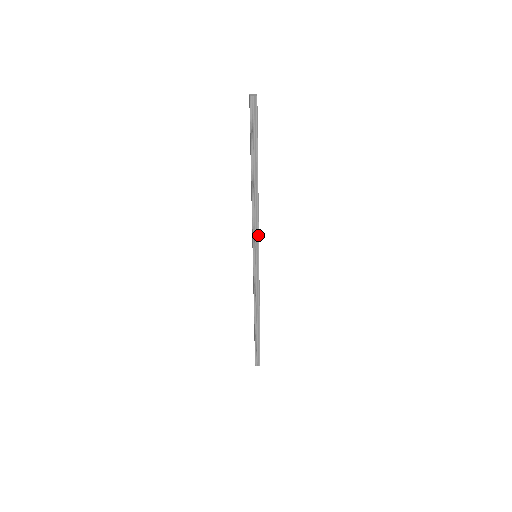
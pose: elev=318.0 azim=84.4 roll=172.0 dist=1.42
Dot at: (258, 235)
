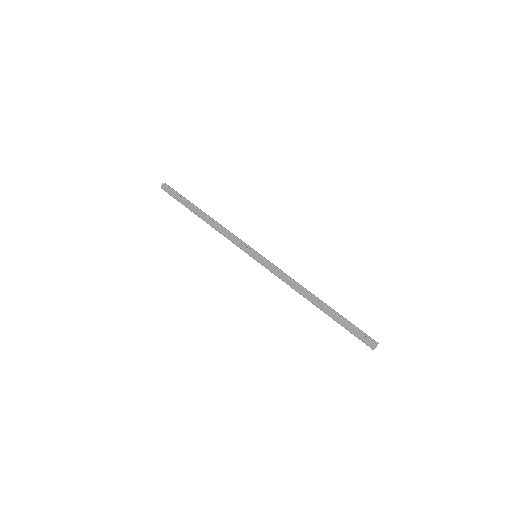
Dot at: (241, 240)
